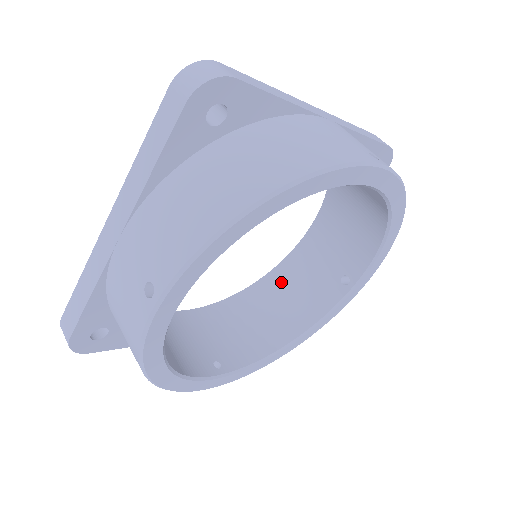
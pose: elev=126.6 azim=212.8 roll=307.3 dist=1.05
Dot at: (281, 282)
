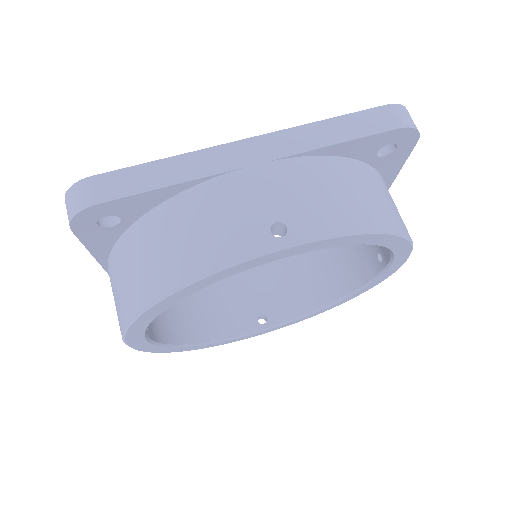
Dot at: occluded
